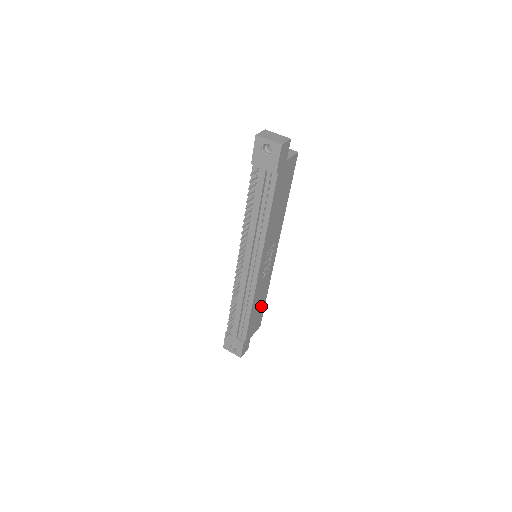
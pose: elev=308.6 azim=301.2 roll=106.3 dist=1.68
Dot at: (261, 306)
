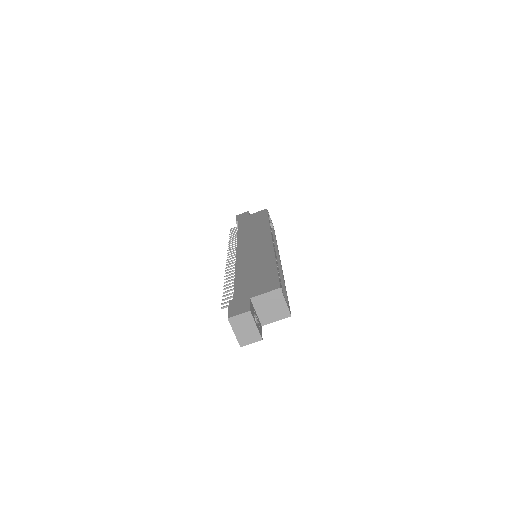
Dot at: occluded
